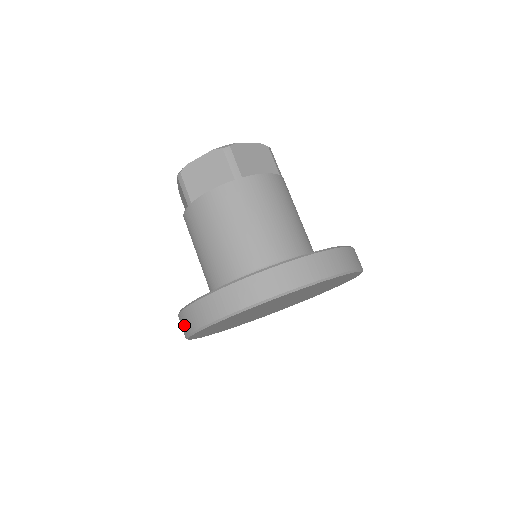
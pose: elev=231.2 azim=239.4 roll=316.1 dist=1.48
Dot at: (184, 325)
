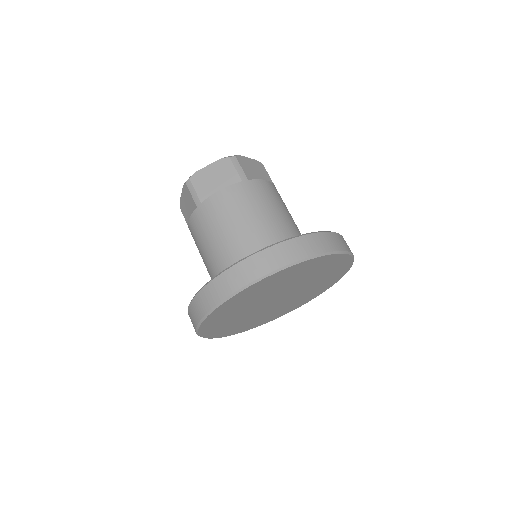
Dot at: occluded
